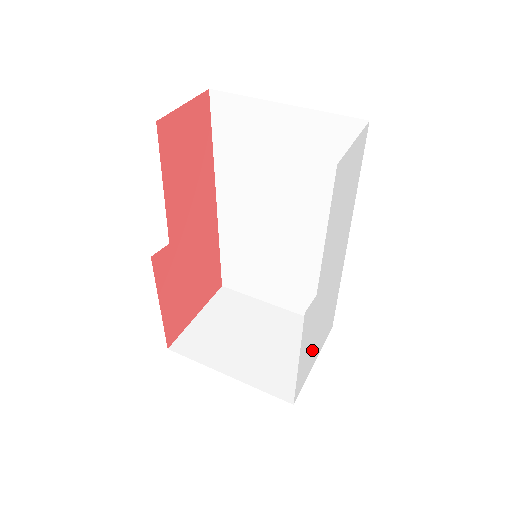
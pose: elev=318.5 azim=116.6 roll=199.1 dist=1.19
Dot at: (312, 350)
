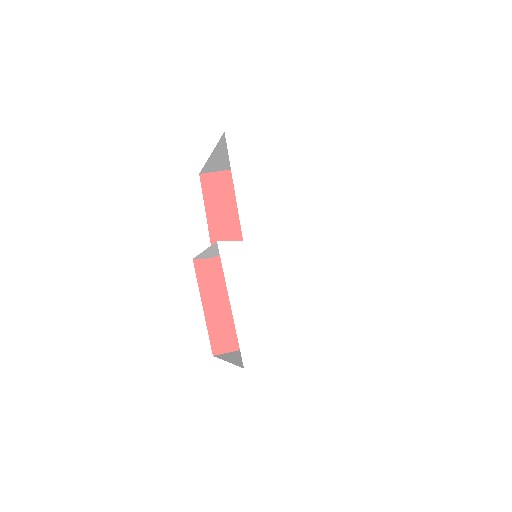
Dot at: (274, 323)
